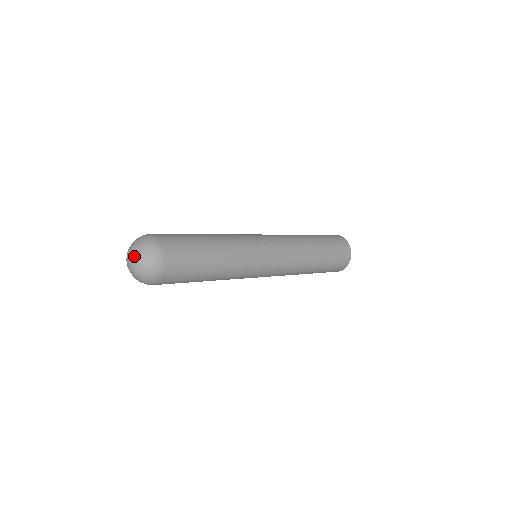
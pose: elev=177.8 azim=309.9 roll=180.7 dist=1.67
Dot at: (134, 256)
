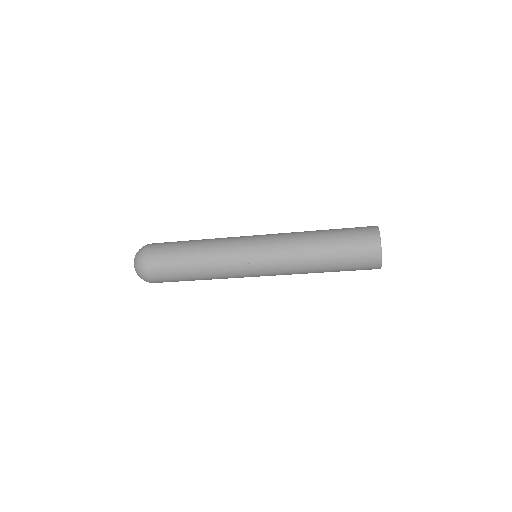
Dot at: occluded
